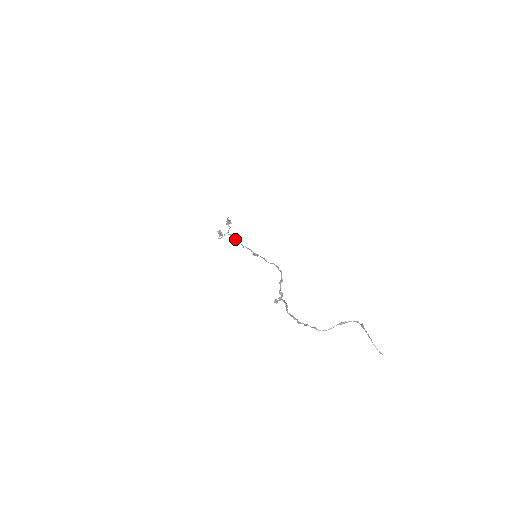
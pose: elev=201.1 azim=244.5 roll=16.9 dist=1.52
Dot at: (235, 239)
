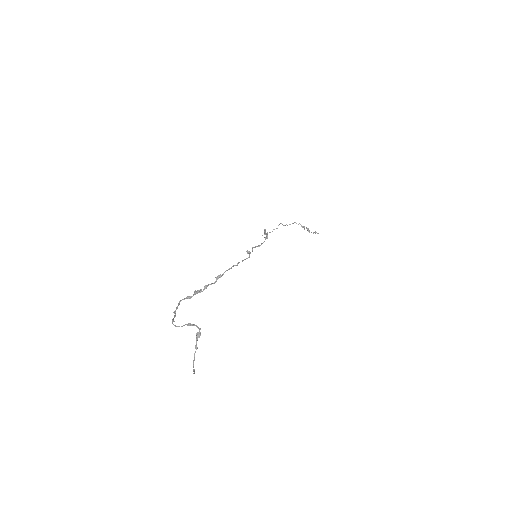
Dot at: (265, 239)
